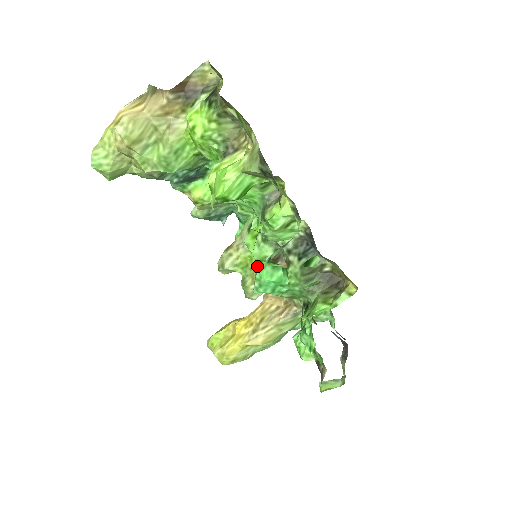
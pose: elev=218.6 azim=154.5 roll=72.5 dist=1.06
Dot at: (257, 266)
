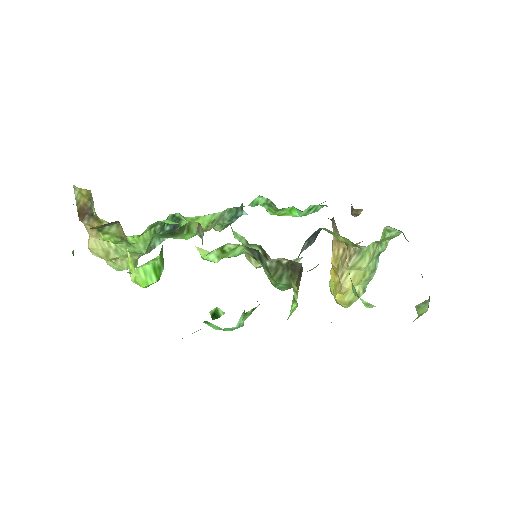
Dot at: occluded
